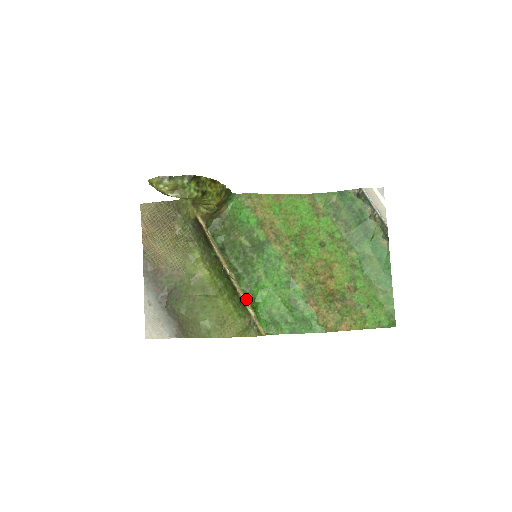
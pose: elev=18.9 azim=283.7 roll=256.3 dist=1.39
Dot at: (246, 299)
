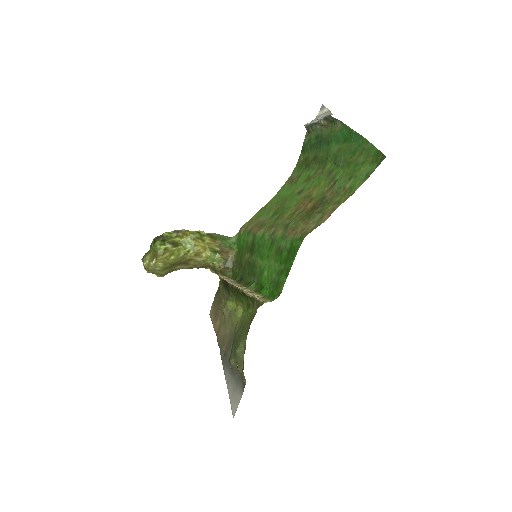
Dot at: (254, 293)
